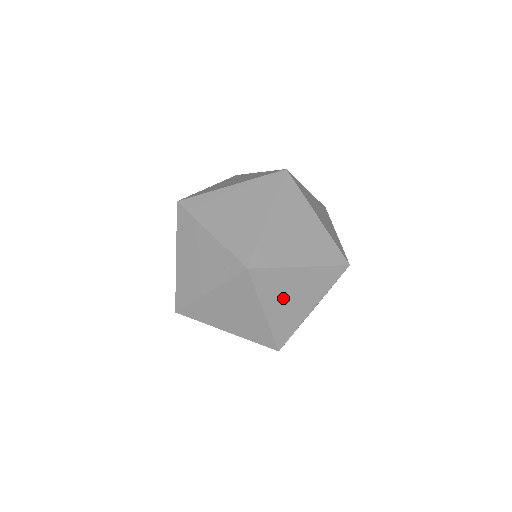
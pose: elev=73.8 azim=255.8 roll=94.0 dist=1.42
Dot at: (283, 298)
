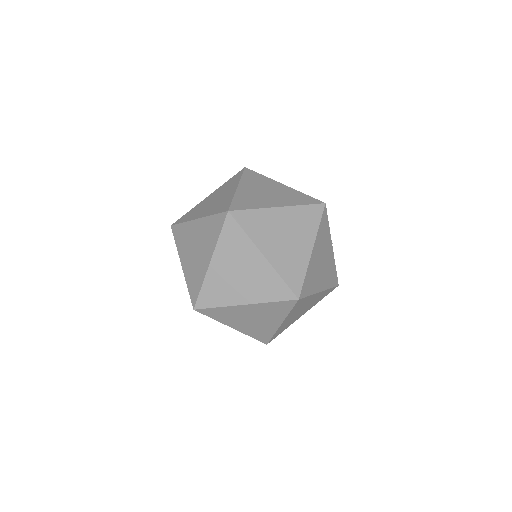
Dot at: (275, 239)
